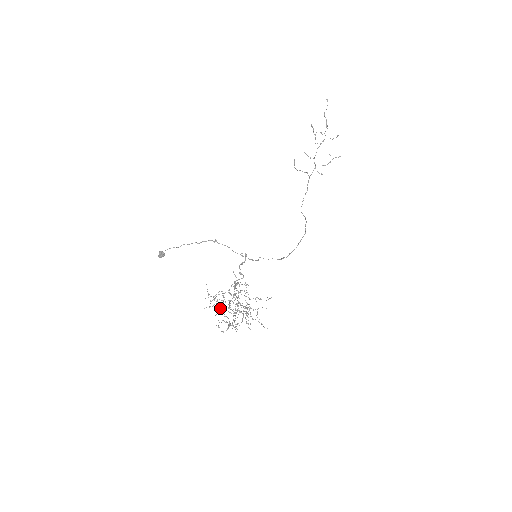
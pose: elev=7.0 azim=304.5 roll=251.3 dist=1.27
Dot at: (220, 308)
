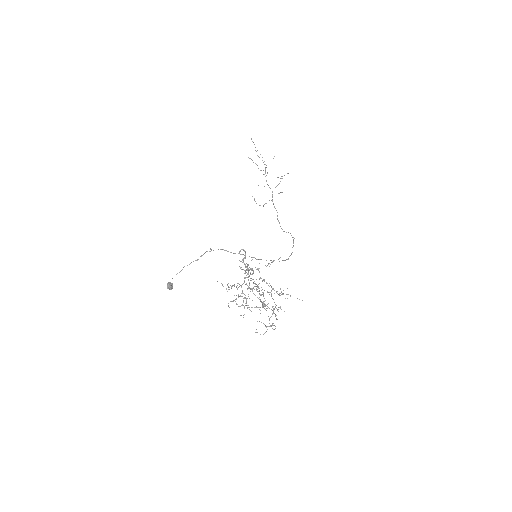
Dot at: (246, 305)
